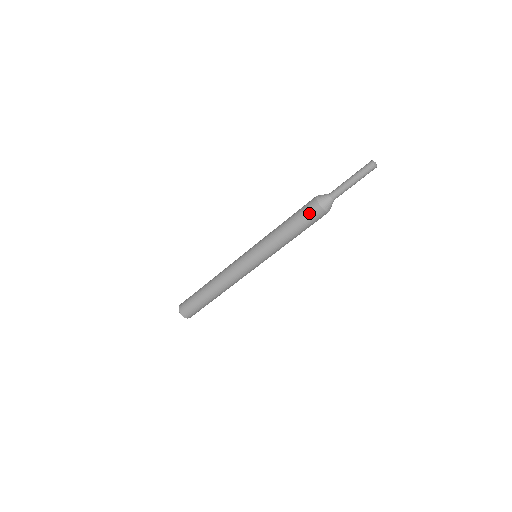
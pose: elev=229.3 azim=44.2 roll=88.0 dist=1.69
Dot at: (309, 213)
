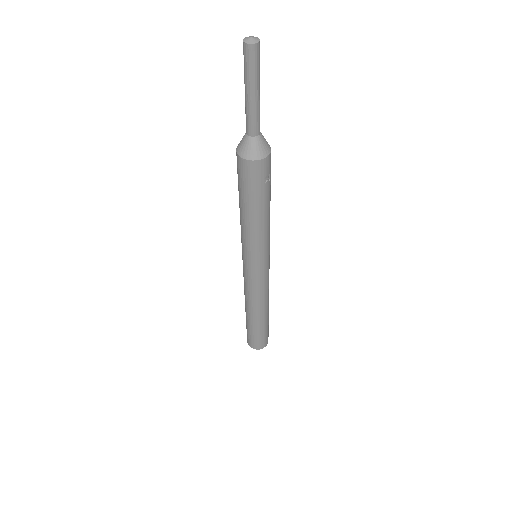
Dot at: (238, 171)
